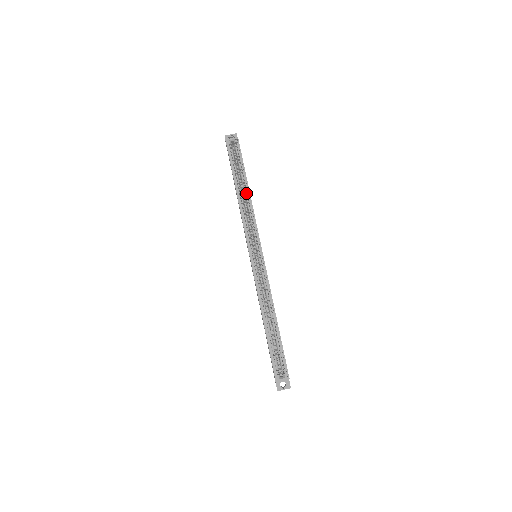
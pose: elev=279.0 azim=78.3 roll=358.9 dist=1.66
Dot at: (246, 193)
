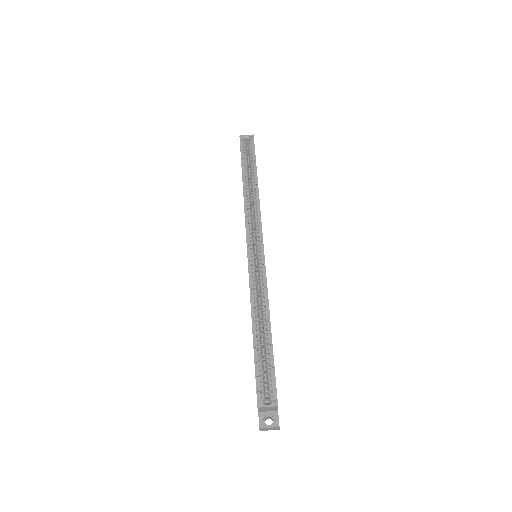
Dot at: (254, 188)
